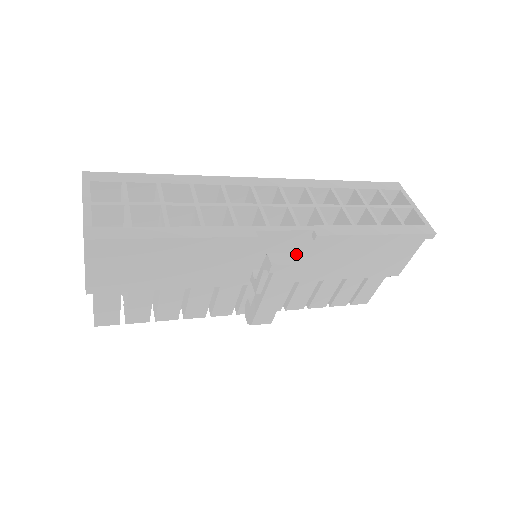
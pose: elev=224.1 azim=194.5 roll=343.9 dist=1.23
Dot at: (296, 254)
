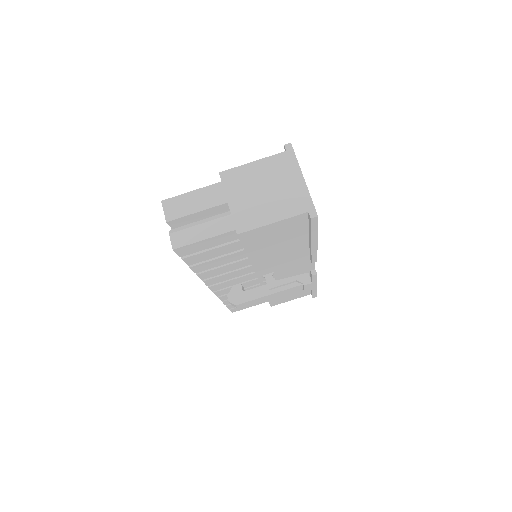
Dot at: occluded
